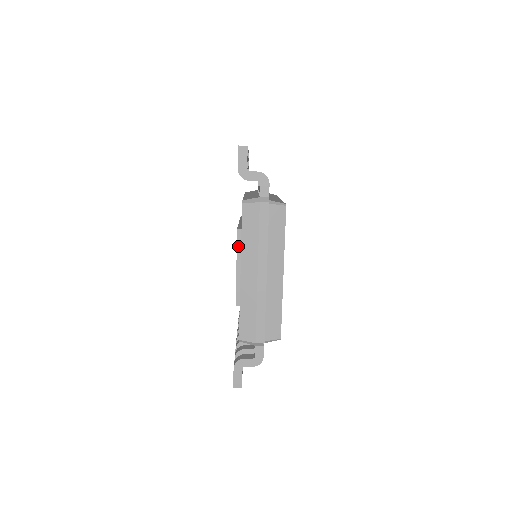
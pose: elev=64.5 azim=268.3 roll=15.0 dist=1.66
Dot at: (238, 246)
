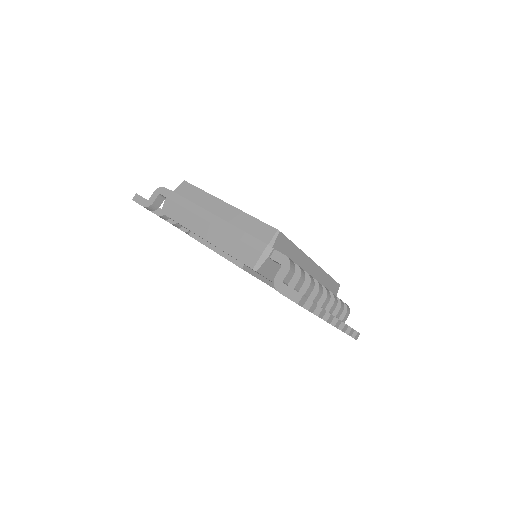
Dot at: (200, 241)
